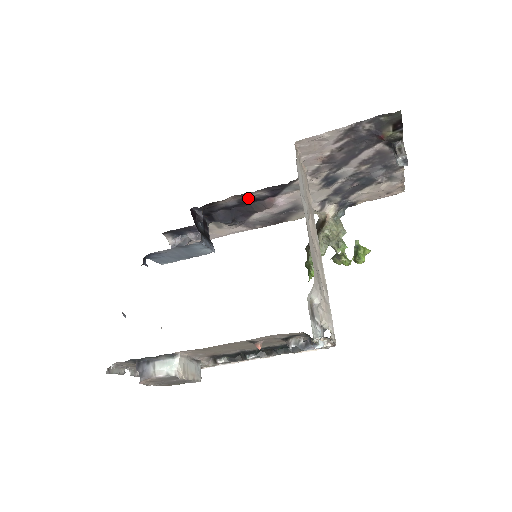
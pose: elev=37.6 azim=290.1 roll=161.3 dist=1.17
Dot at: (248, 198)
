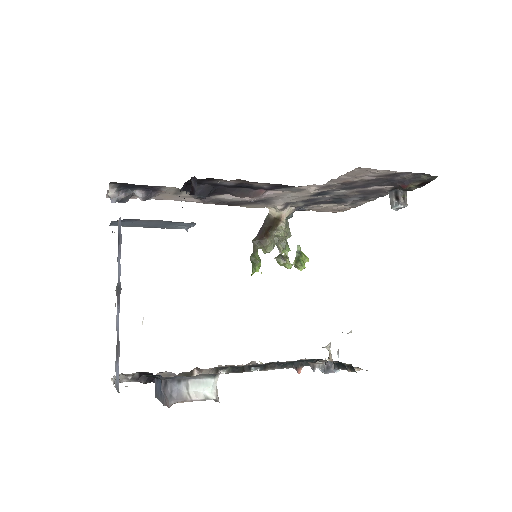
Dot at: (246, 184)
